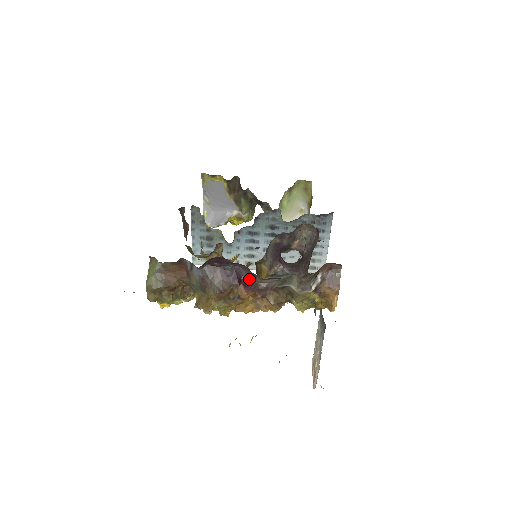
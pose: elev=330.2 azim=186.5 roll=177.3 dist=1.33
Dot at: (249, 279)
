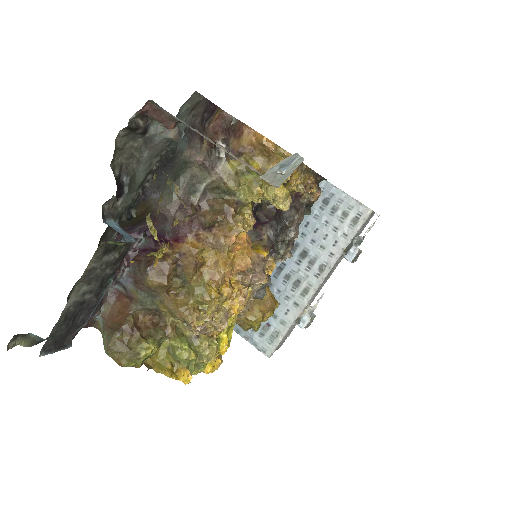
Dot at: (169, 228)
